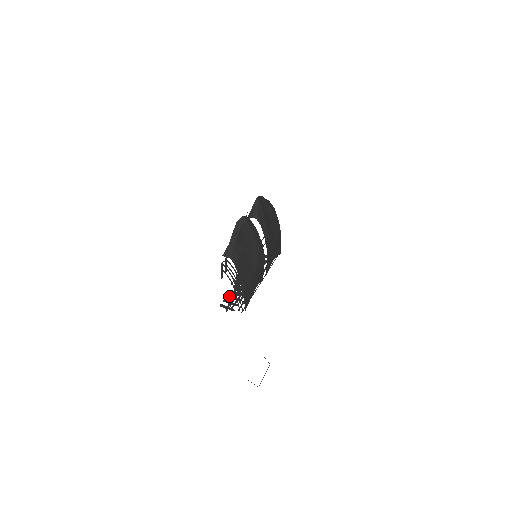
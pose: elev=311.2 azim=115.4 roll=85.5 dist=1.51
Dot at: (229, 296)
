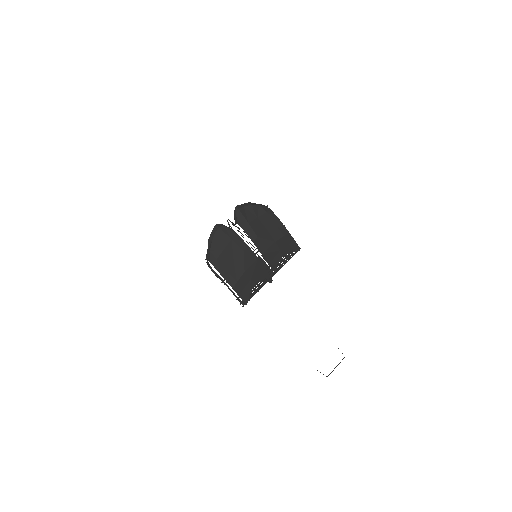
Dot at: occluded
